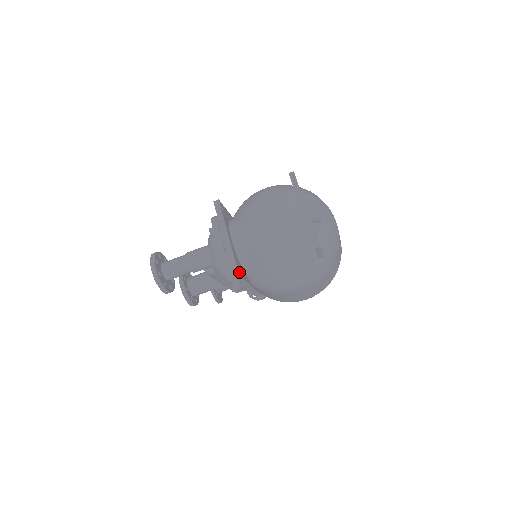
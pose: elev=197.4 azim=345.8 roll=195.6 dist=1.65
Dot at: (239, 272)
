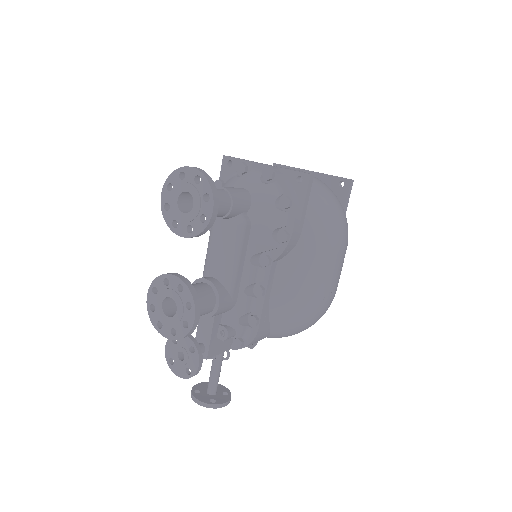
Dot at: occluded
